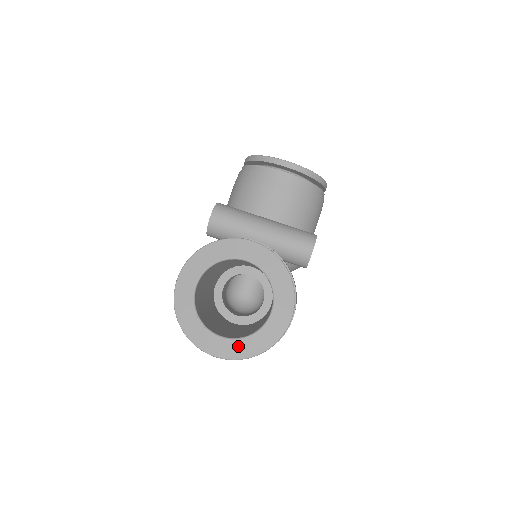
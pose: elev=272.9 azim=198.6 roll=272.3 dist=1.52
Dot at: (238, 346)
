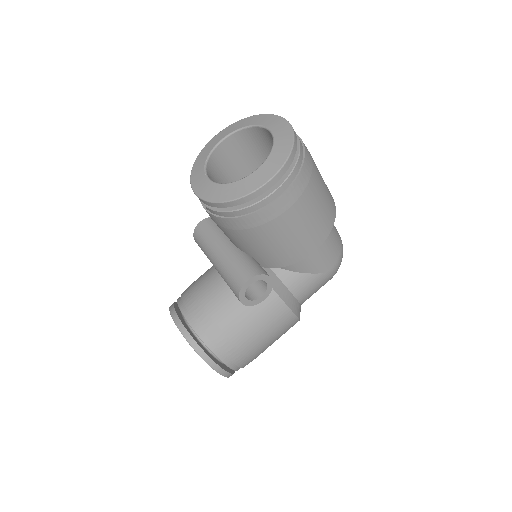
Dot at: occluded
